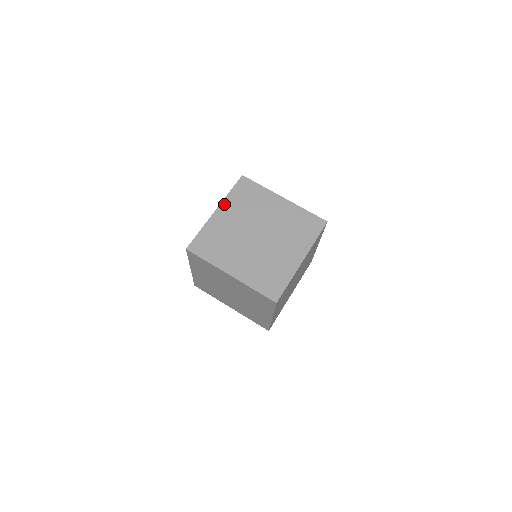
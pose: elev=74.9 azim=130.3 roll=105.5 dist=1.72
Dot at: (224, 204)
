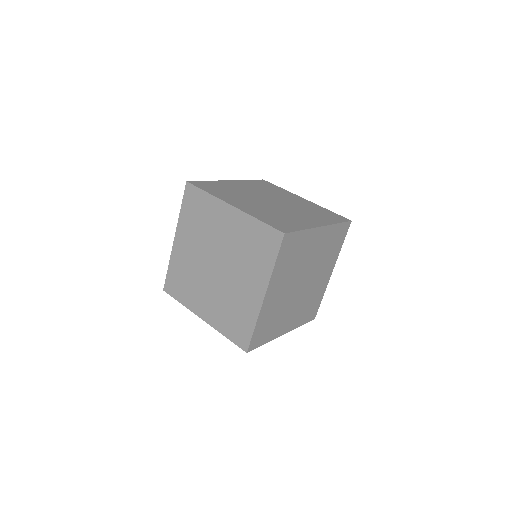
Dot at: (239, 181)
